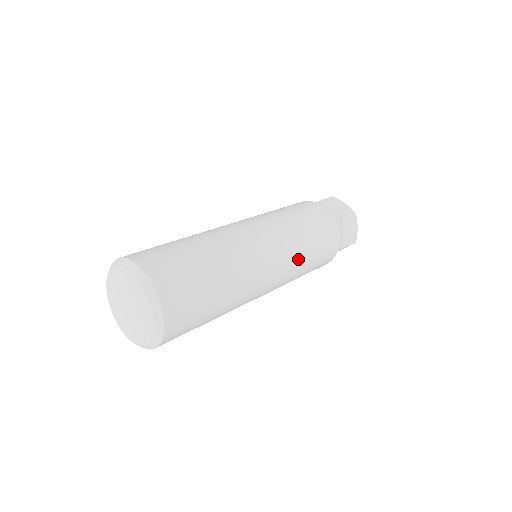
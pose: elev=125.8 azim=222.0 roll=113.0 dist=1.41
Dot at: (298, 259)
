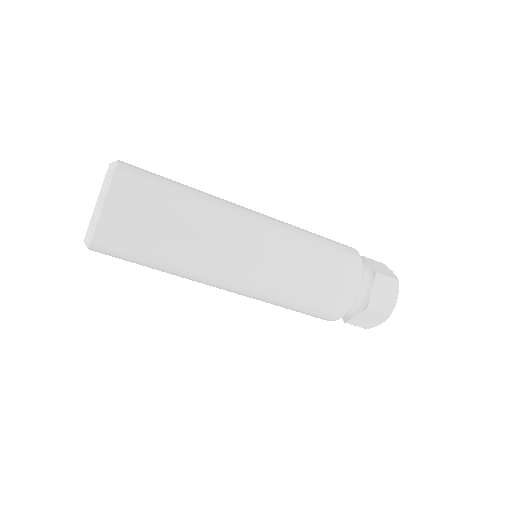
Dot at: (292, 265)
